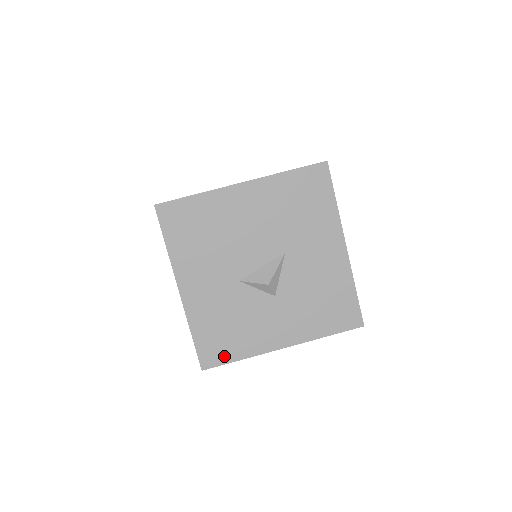
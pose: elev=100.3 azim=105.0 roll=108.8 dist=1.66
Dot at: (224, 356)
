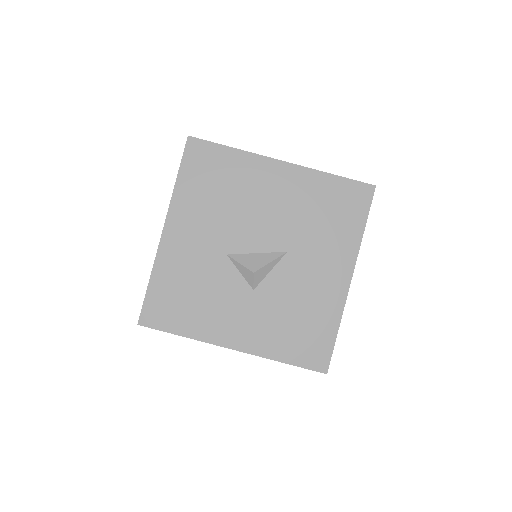
Dot at: (168, 322)
